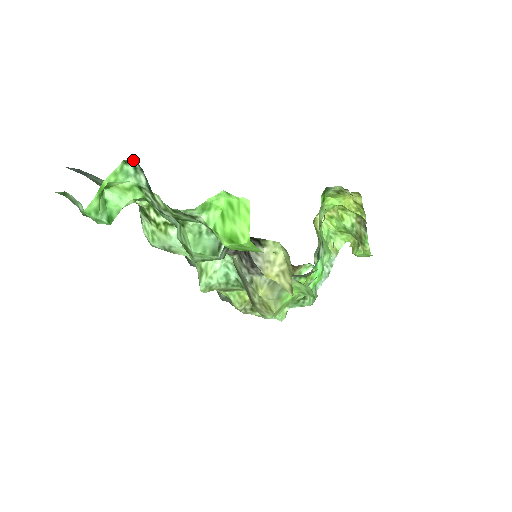
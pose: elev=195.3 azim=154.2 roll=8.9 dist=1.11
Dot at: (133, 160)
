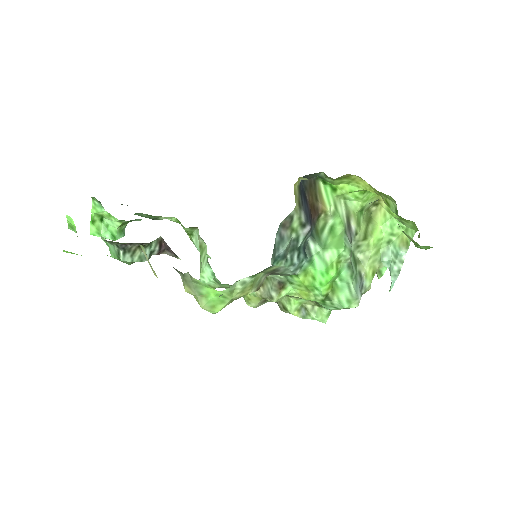
Dot at: (94, 197)
